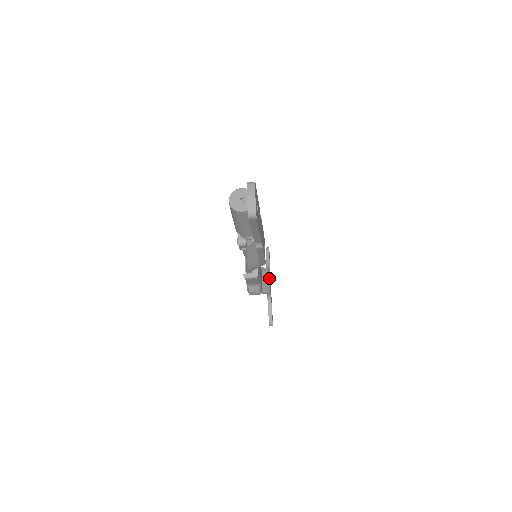
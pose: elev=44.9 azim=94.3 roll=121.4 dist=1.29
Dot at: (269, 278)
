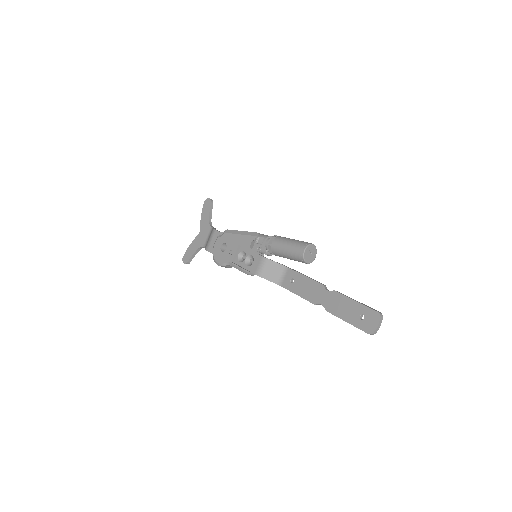
Dot at: occluded
